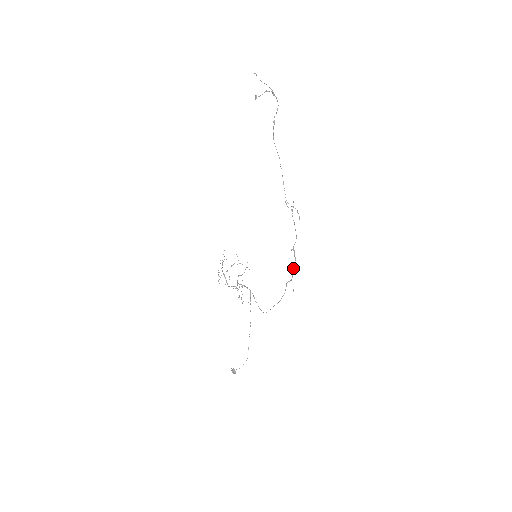
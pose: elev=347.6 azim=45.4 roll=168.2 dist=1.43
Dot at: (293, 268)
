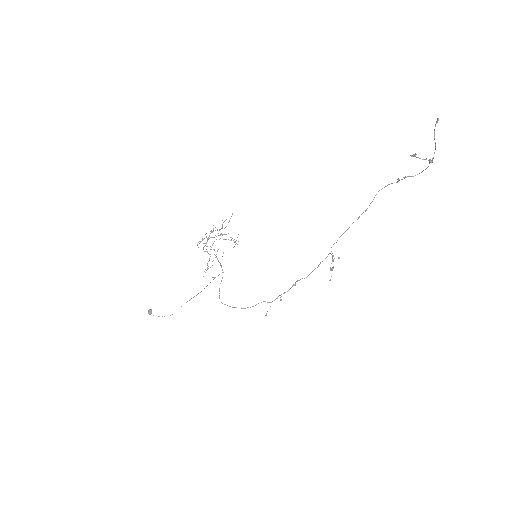
Dot at: occluded
